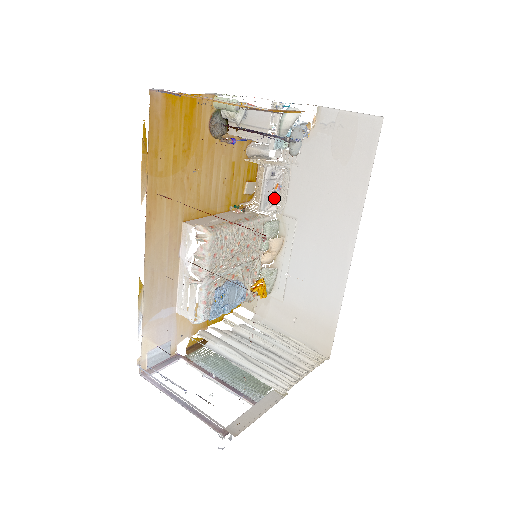
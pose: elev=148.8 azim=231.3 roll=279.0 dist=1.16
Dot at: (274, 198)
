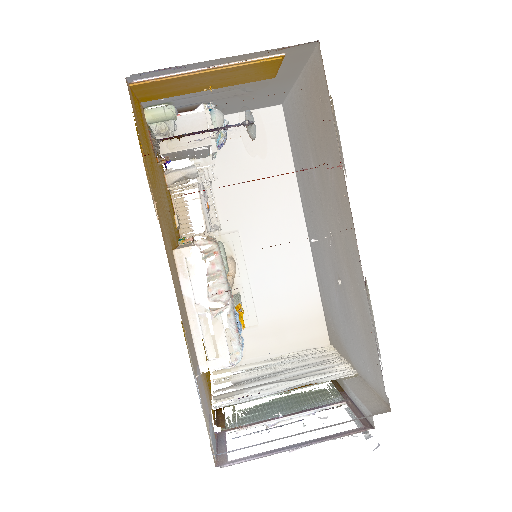
Dot at: (209, 219)
